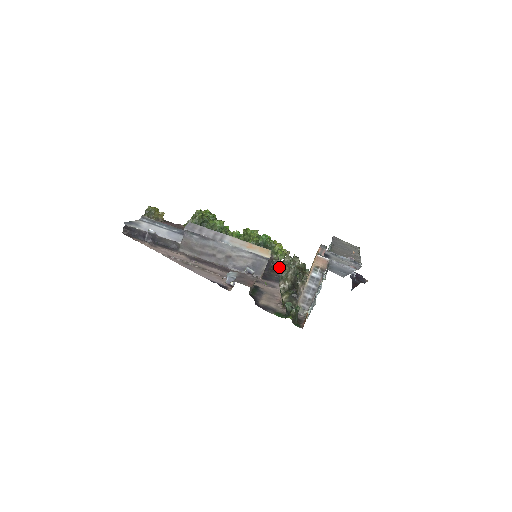
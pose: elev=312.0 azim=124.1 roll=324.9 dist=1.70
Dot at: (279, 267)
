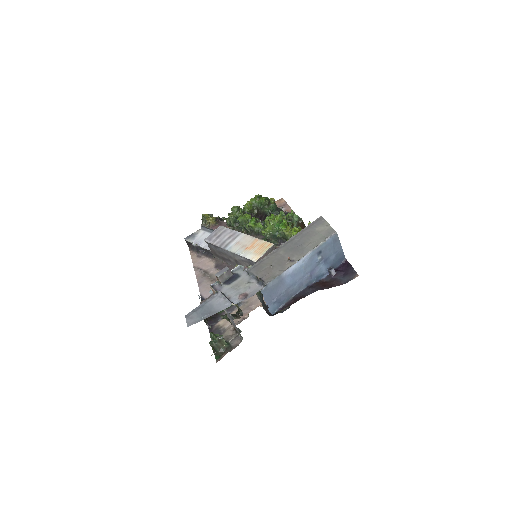
Dot at: occluded
